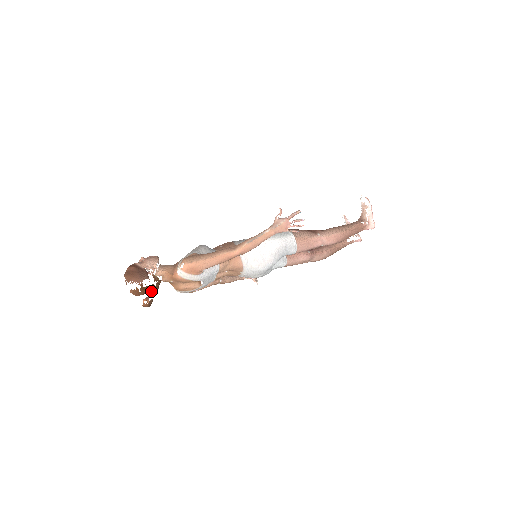
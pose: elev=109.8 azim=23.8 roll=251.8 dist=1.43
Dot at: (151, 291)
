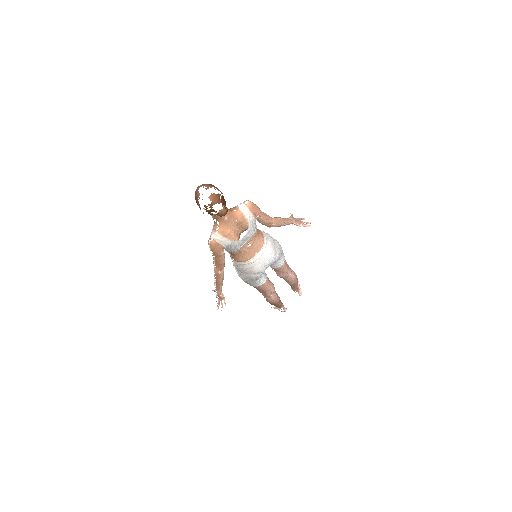
Dot at: (224, 206)
